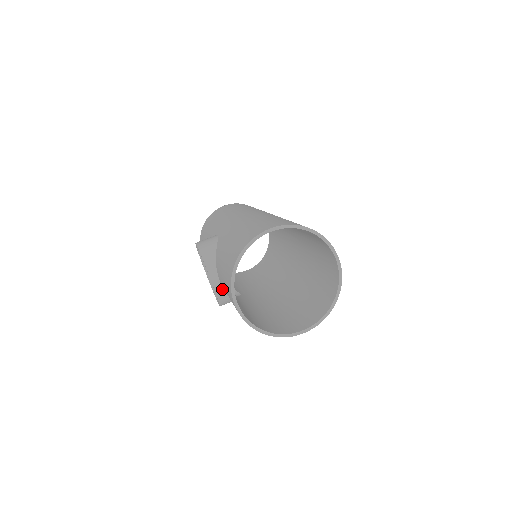
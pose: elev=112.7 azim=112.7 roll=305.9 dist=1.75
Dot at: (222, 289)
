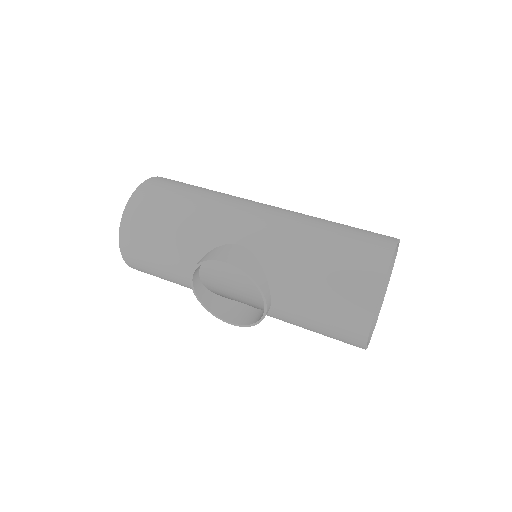
Dot at: (268, 310)
